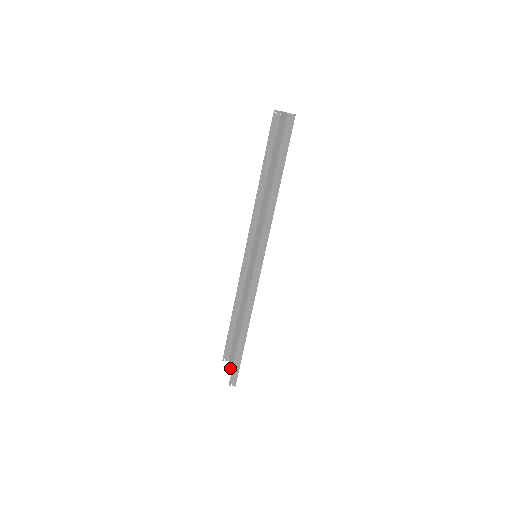
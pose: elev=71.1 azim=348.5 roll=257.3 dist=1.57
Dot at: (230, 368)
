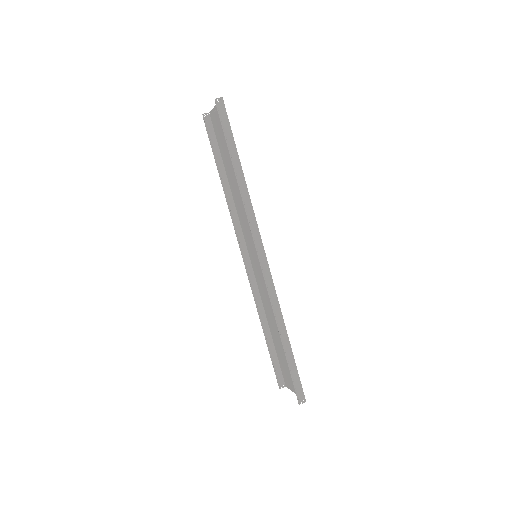
Dot at: occluded
